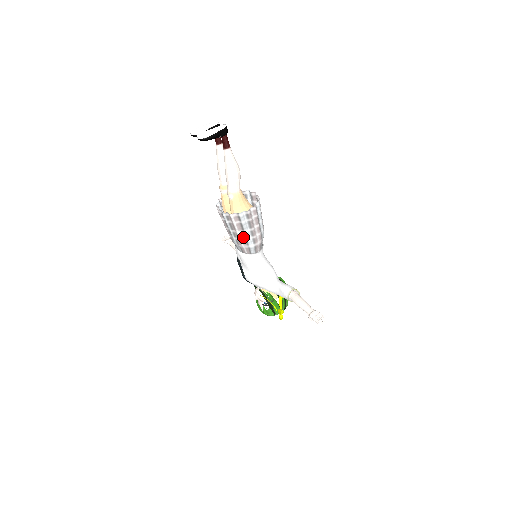
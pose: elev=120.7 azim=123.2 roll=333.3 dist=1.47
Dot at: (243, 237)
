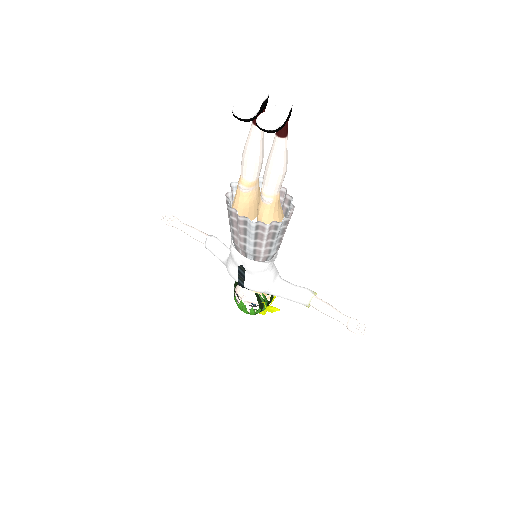
Dot at: (267, 246)
